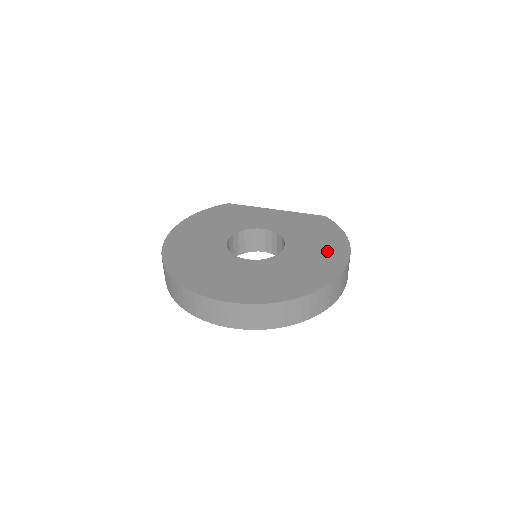
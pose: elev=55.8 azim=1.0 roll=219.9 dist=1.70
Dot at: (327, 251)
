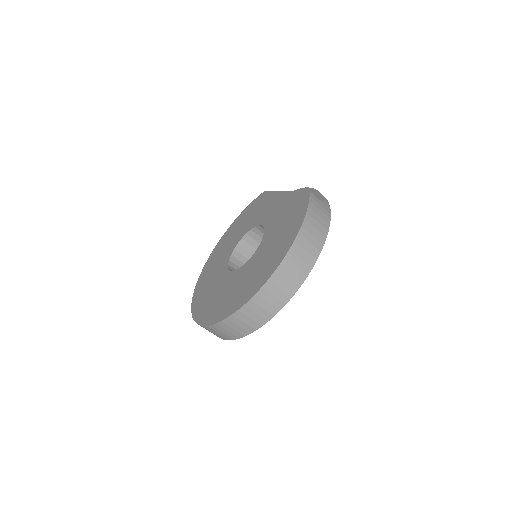
Dot at: (275, 252)
